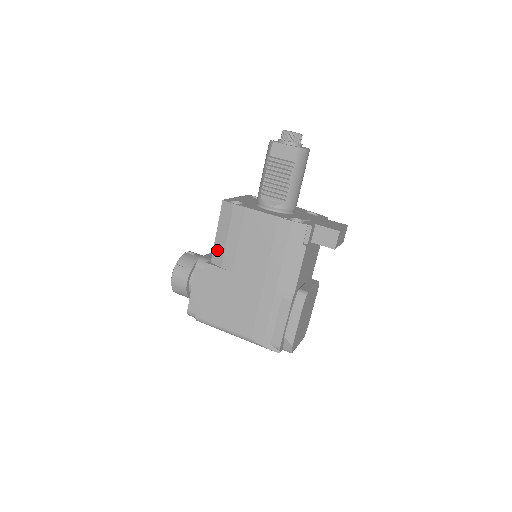
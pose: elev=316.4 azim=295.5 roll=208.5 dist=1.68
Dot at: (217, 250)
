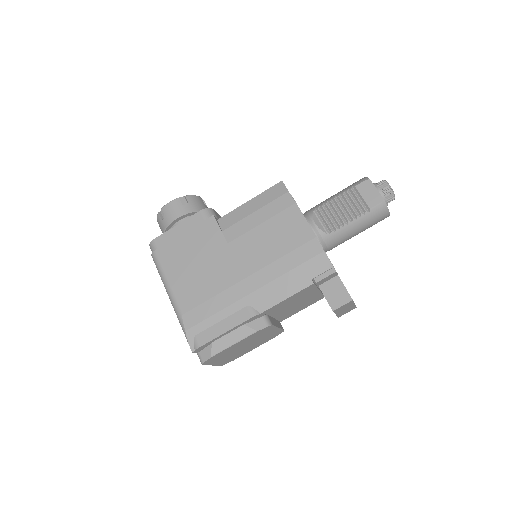
Dot at: (234, 215)
